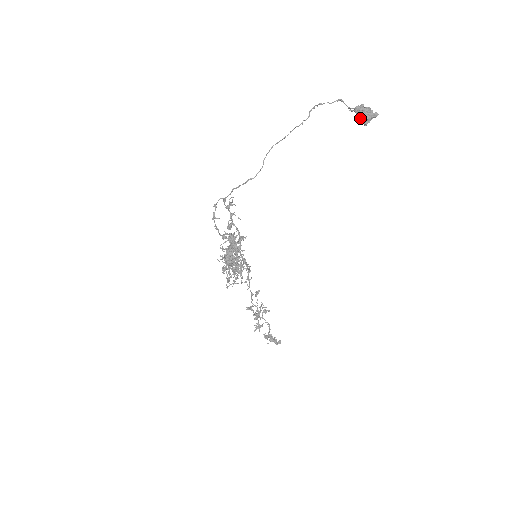
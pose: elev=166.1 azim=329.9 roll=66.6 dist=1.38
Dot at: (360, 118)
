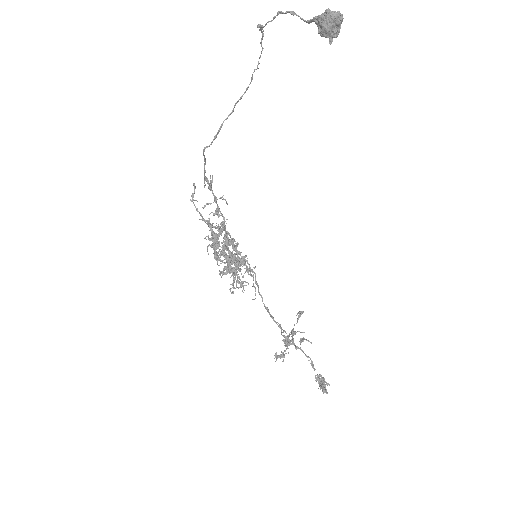
Dot at: (320, 33)
